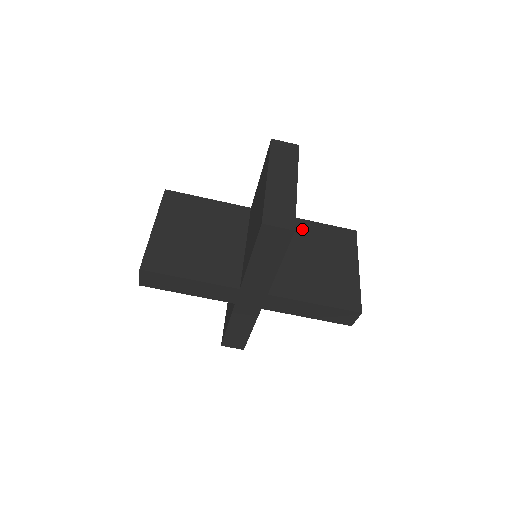
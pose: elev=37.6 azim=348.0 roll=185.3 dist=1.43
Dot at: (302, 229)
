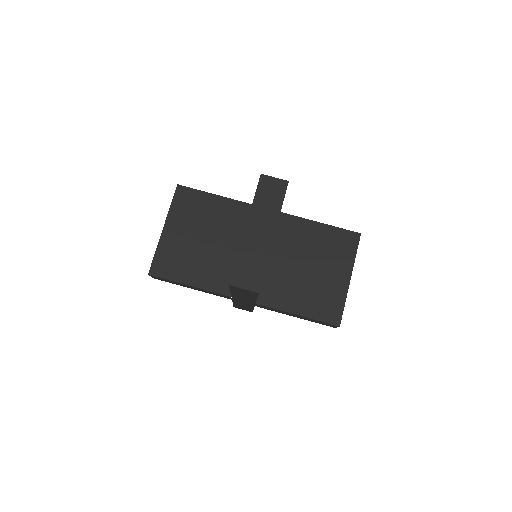
Dot at: (304, 231)
